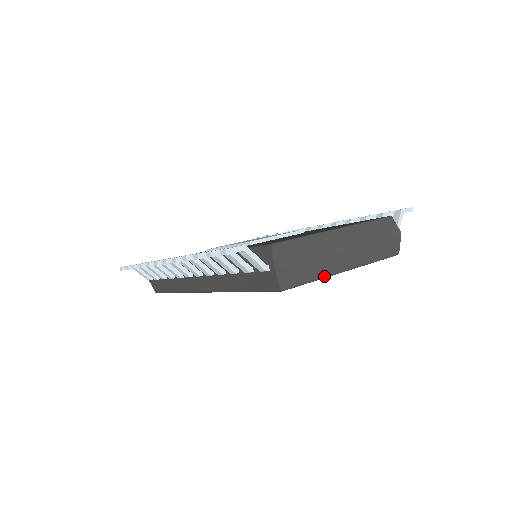
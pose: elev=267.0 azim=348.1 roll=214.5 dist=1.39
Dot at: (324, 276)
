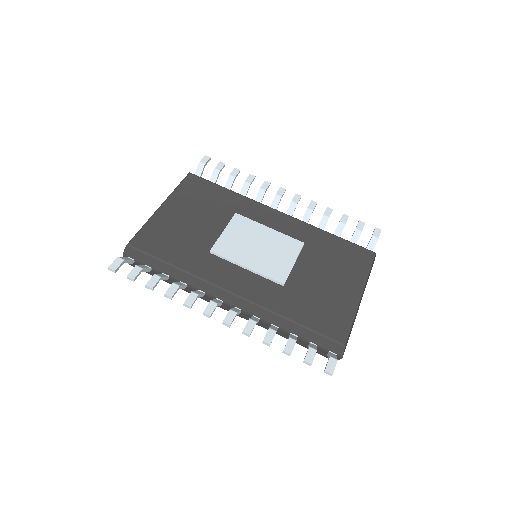
Dot at: occluded
